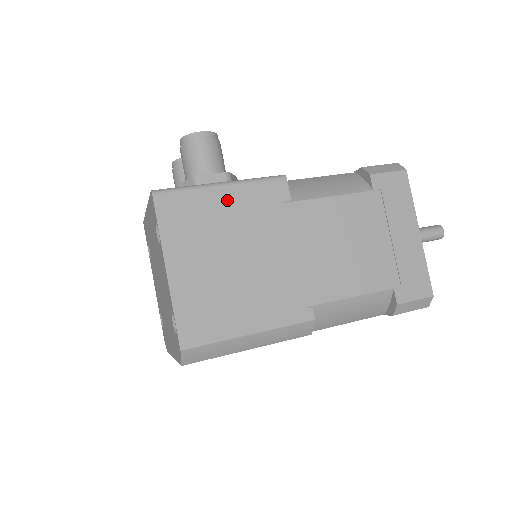
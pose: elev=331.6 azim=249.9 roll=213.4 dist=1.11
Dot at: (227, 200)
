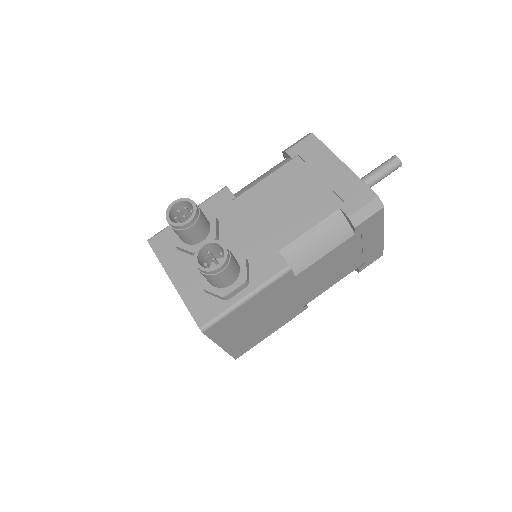
Dot at: (252, 304)
